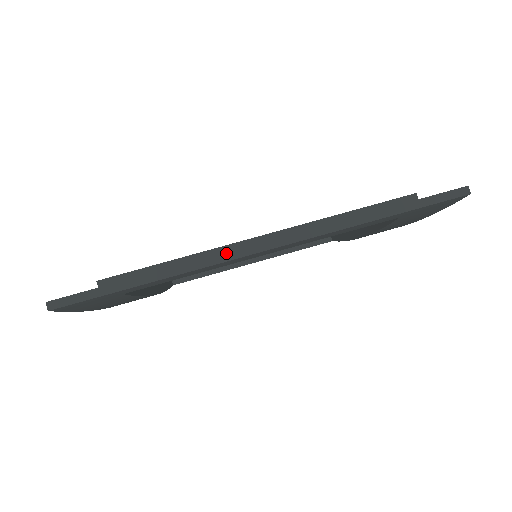
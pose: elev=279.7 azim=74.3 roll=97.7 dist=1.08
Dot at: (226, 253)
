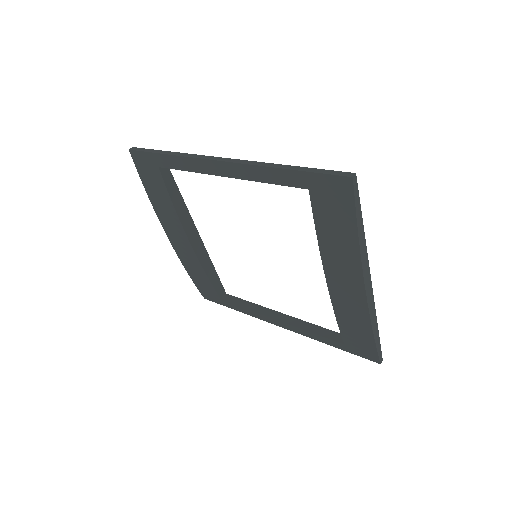
Dot at: (205, 156)
